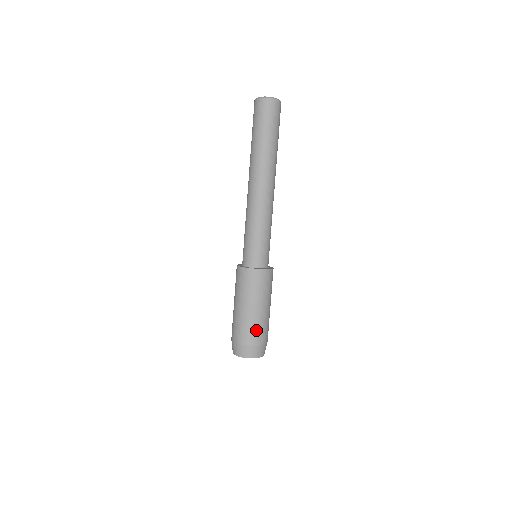
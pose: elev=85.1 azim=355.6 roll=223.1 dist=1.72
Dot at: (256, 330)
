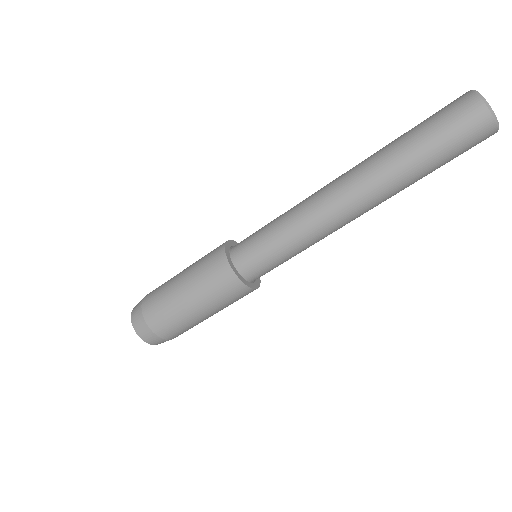
Dot at: (184, 330)
